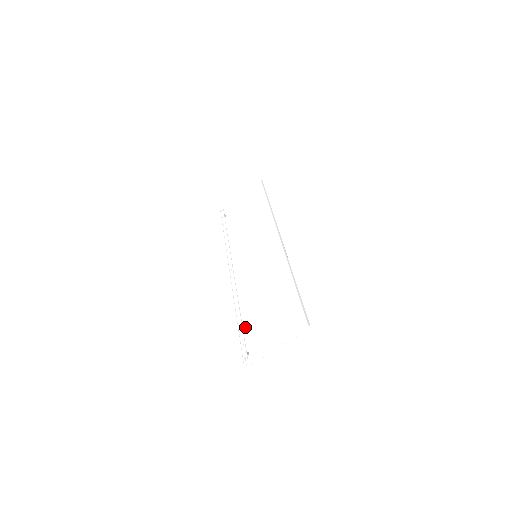
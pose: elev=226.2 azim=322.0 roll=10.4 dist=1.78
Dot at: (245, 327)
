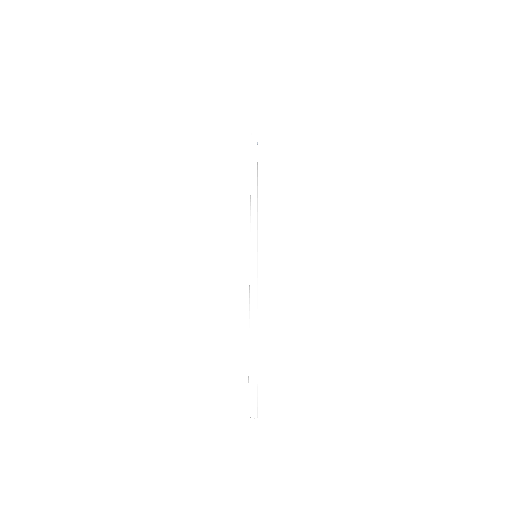
Dot at: occluded
